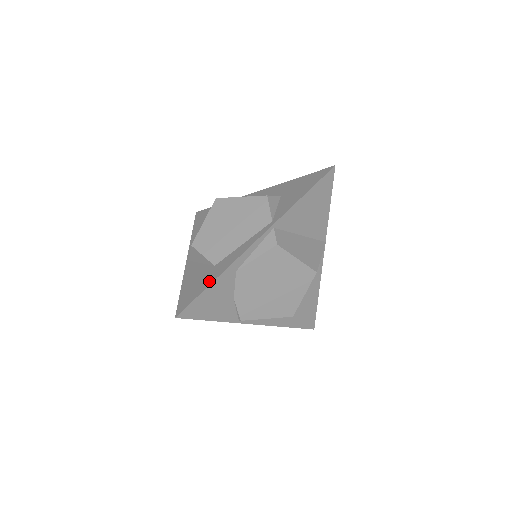
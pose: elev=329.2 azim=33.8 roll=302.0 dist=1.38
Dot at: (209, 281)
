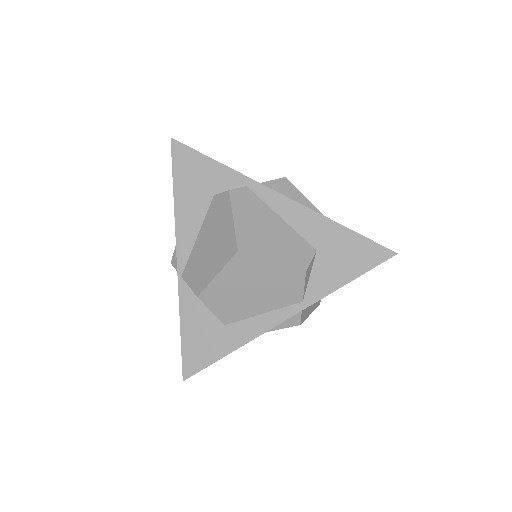
Dot at: (221, 351)
